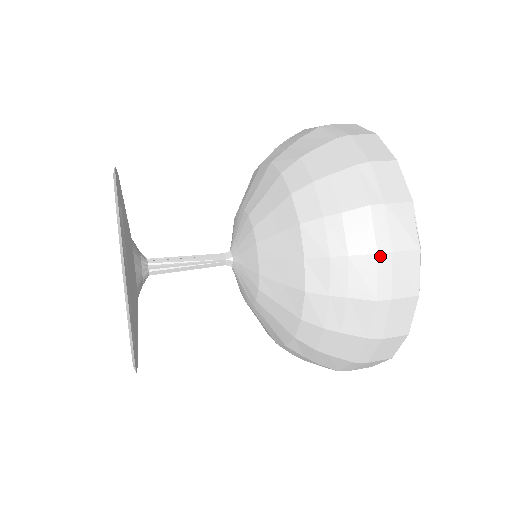
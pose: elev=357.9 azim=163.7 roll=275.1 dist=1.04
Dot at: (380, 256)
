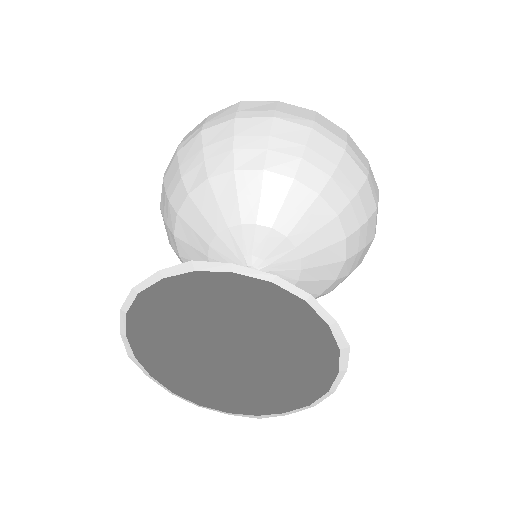
Dot at: (377, 209)
